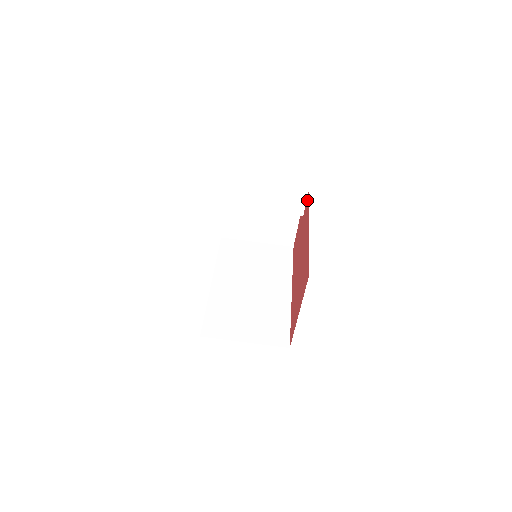
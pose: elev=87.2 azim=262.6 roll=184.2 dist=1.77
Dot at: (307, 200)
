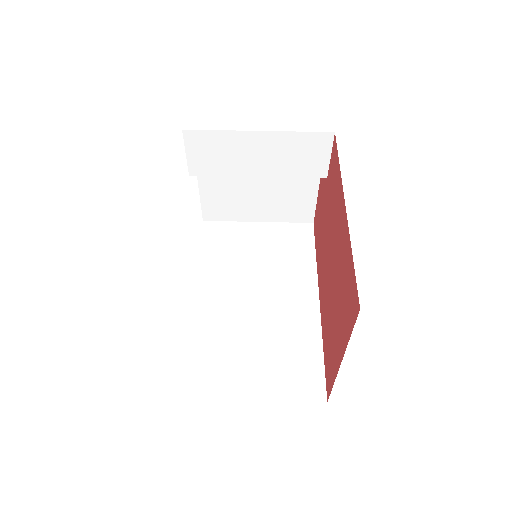
Dot at: (333, 151)
